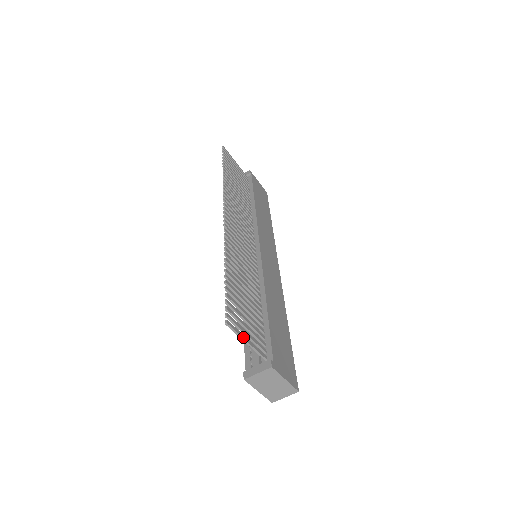
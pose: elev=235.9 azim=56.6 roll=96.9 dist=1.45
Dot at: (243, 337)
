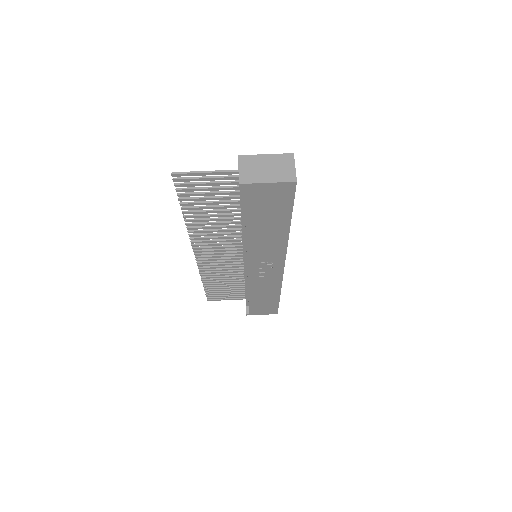
Dot at: (199, 172)
